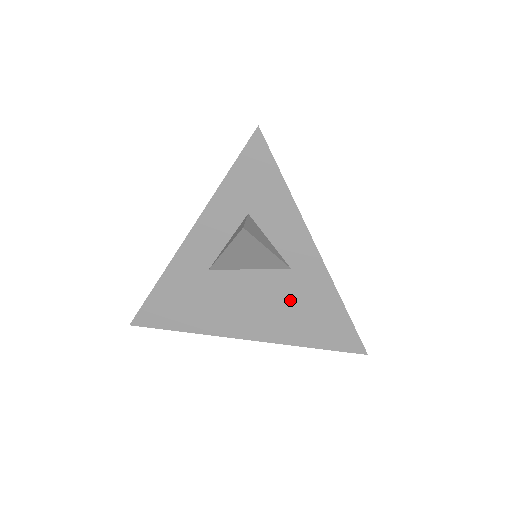
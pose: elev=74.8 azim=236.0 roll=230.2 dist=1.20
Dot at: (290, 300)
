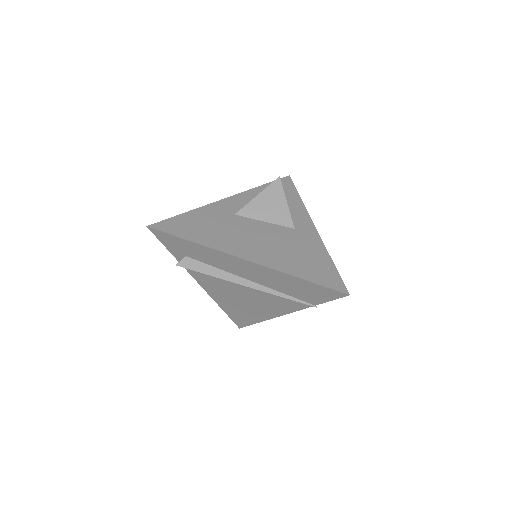
Dot at: (290, 244)
